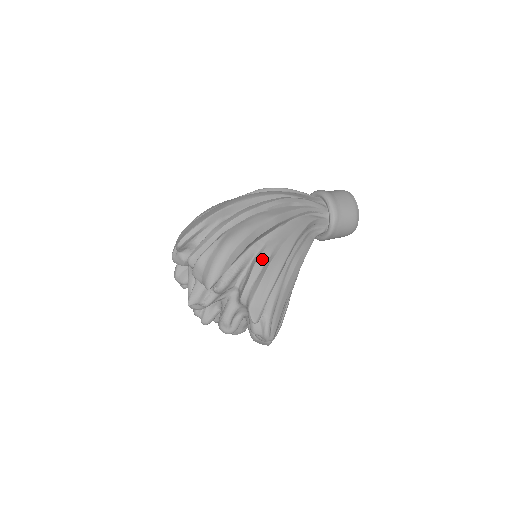
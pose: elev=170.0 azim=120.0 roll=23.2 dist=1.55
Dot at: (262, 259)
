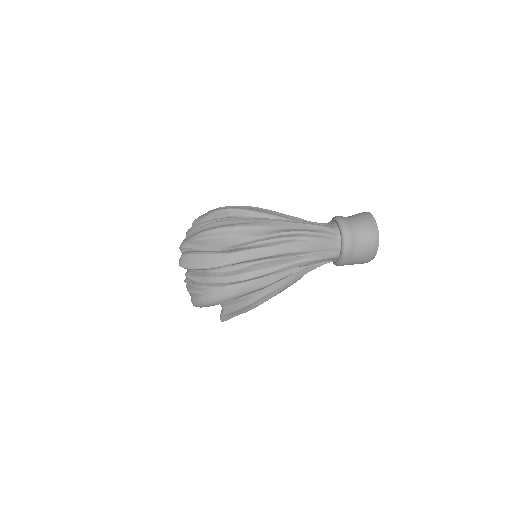
Dot at: (243, 298)
